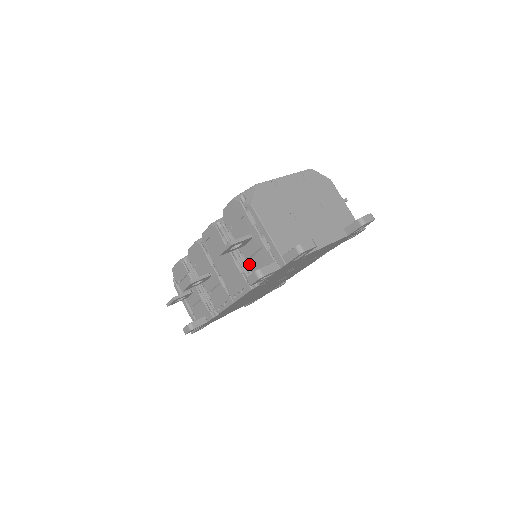
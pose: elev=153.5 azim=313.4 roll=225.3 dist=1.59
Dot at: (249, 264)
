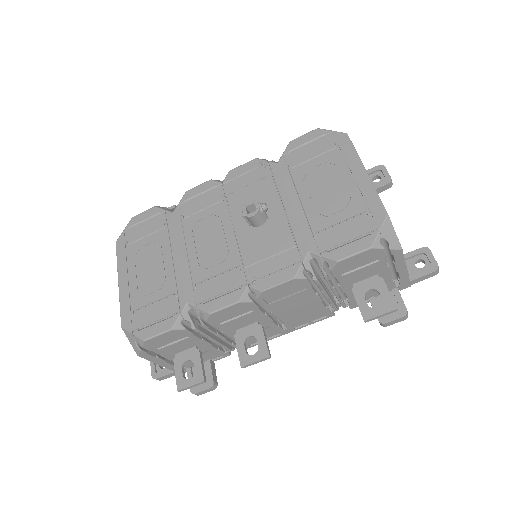
Dot at: (349, 298)
